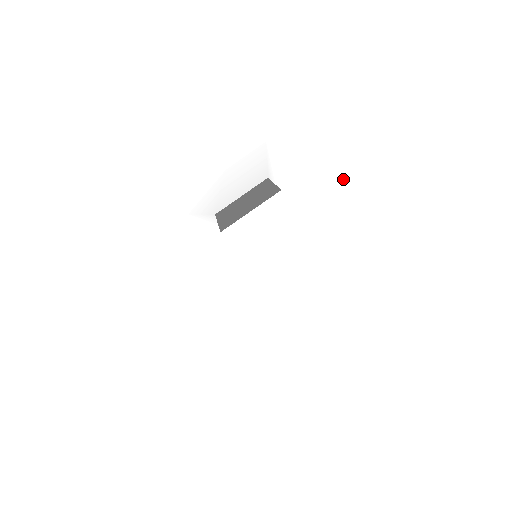
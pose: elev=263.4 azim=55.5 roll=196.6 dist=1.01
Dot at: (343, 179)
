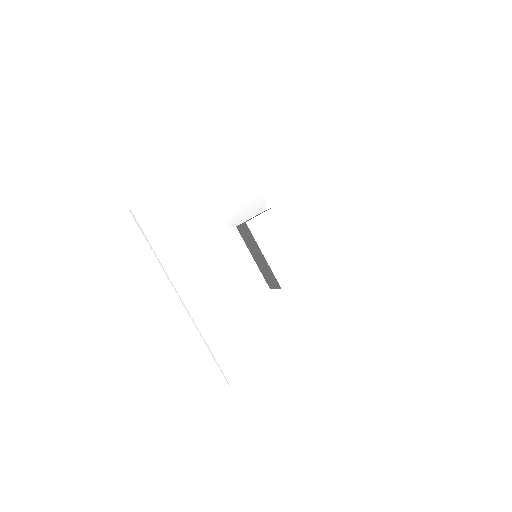
Dot at: (304, 217)
